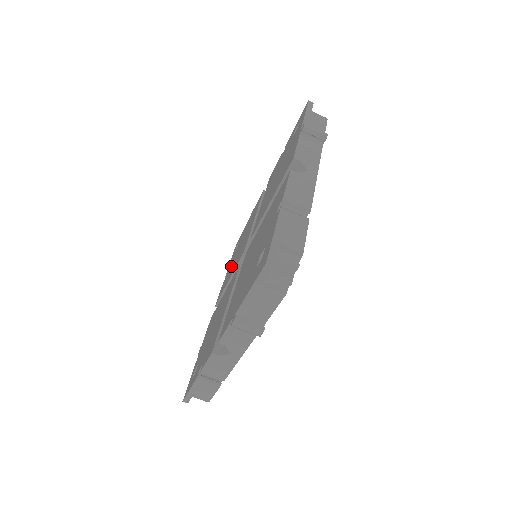
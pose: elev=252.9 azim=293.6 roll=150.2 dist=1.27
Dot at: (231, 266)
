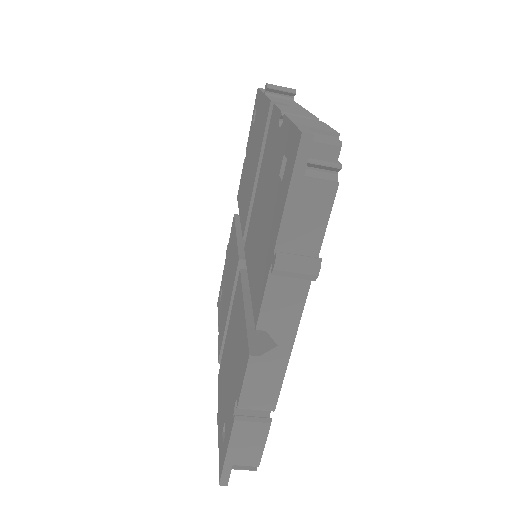
Dot at: (223, 308)
